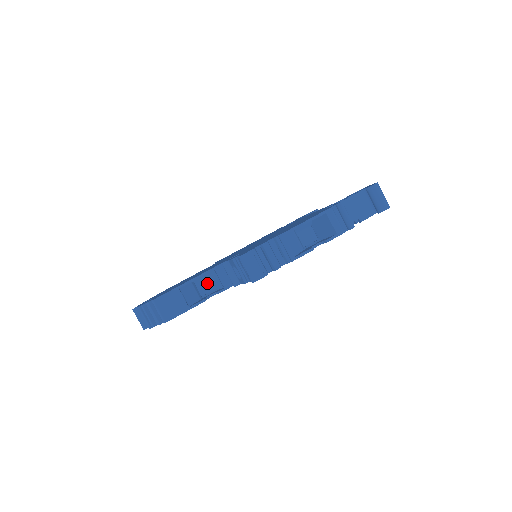
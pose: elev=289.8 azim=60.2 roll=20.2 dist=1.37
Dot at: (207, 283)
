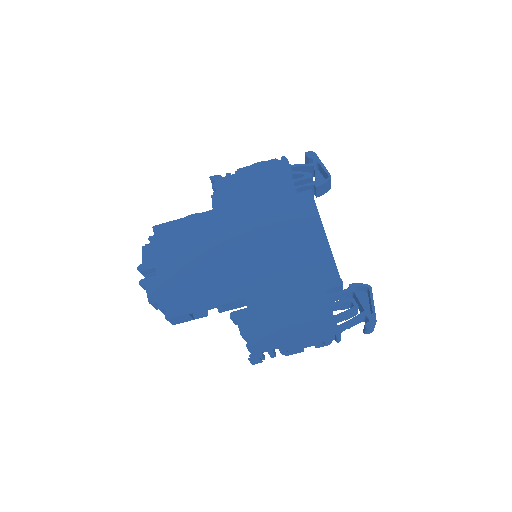
Dot at: occluded
